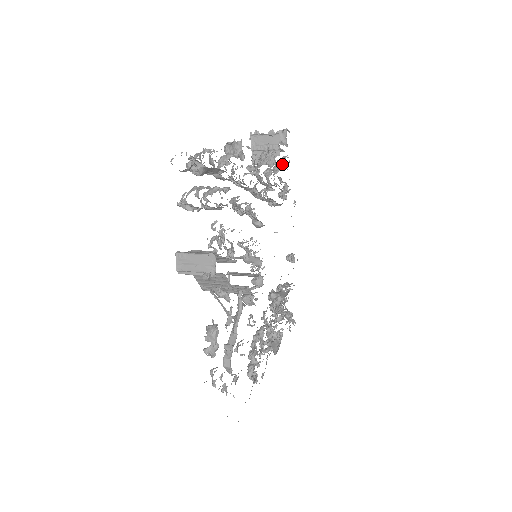
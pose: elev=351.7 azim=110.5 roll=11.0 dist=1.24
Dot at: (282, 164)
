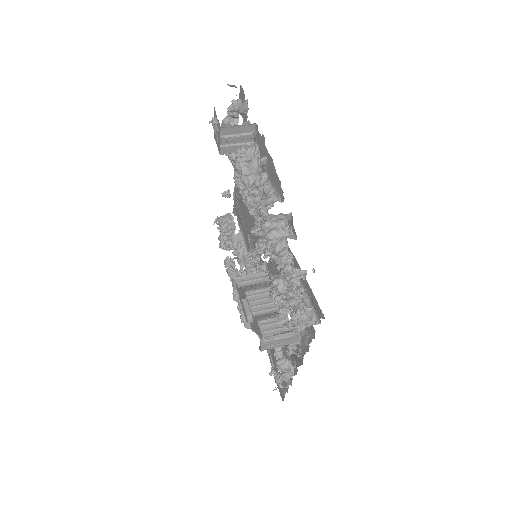
Dot at: occluded
